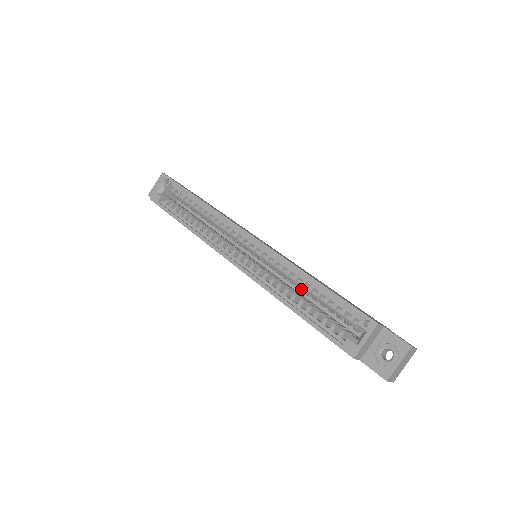
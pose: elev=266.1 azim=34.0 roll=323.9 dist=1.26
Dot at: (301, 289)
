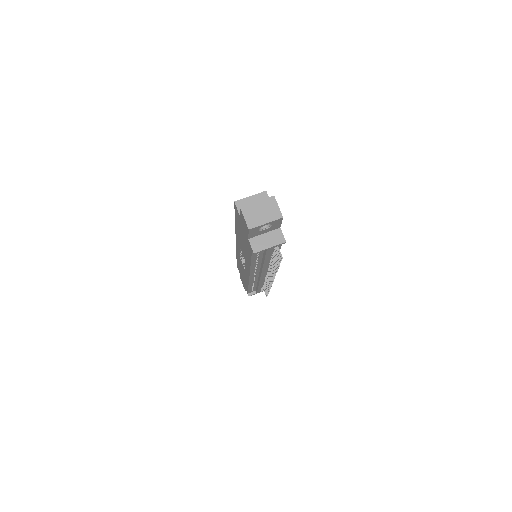
Dot at: occluded
